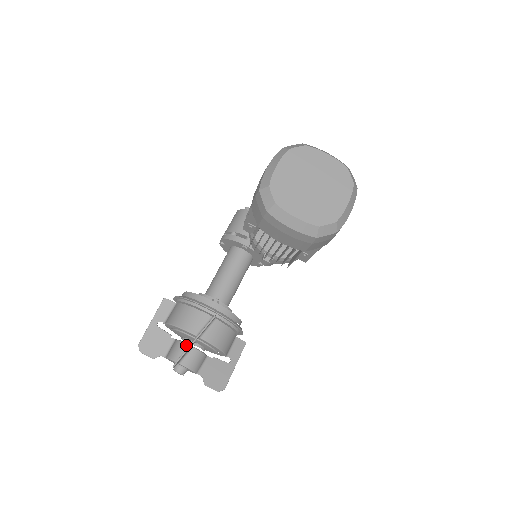
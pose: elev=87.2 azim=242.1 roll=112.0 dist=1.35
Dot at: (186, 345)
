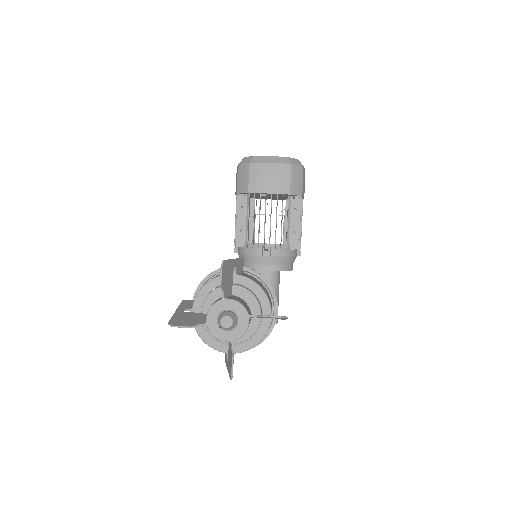
Dot at: occluded
